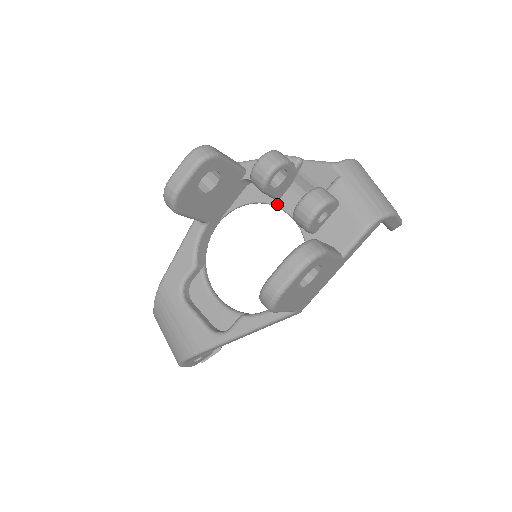
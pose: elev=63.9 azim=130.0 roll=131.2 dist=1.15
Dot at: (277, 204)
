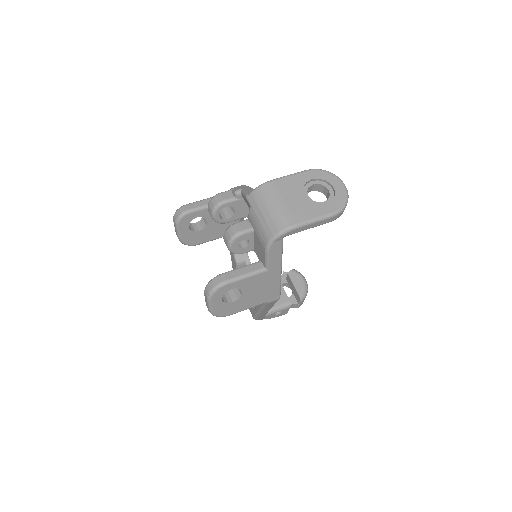
Dot at: occluded
